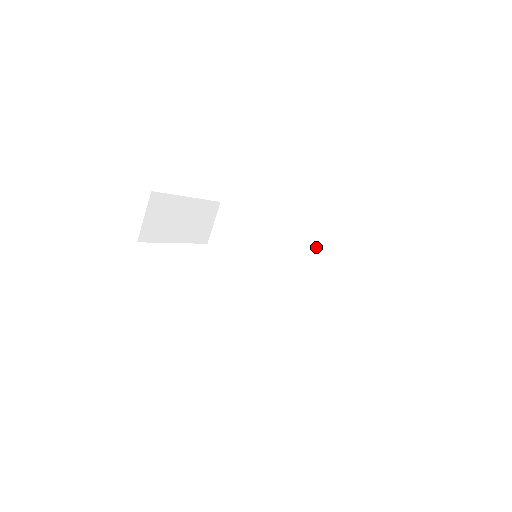
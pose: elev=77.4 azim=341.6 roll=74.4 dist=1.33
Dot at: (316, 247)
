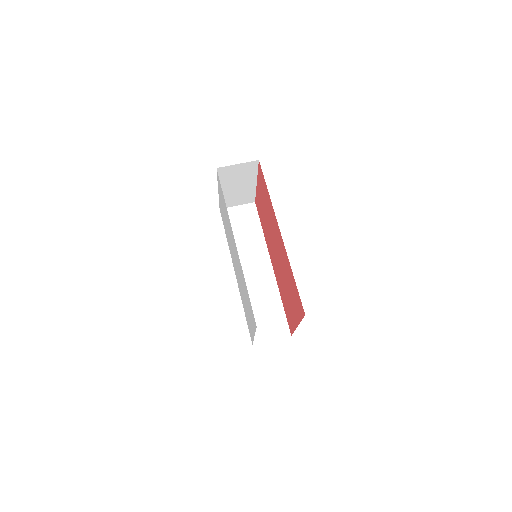
Dot at: (275, 288)
